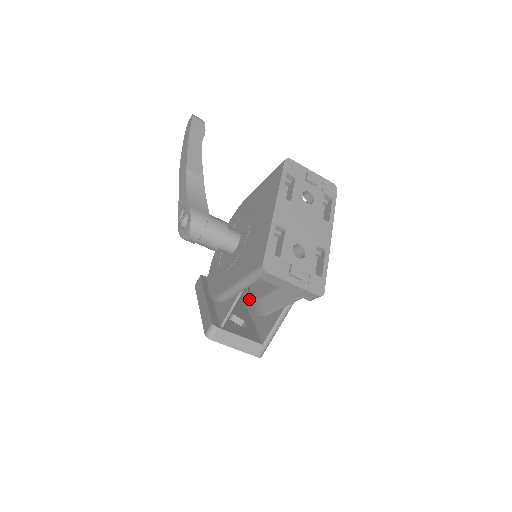
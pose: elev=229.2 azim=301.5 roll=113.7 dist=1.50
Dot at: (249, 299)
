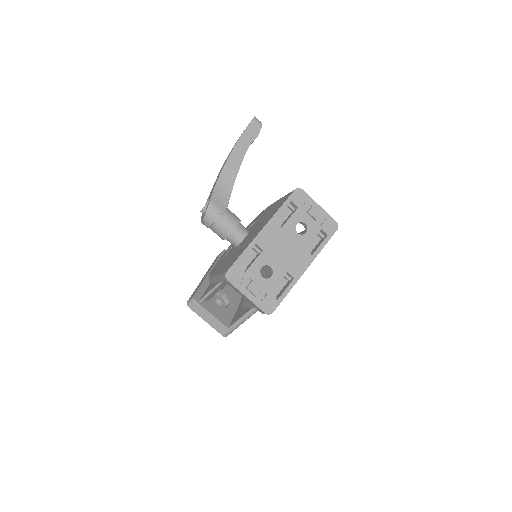
Dot at: occluded
